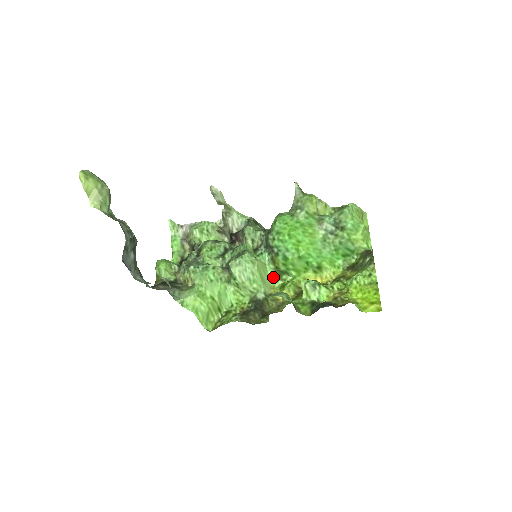
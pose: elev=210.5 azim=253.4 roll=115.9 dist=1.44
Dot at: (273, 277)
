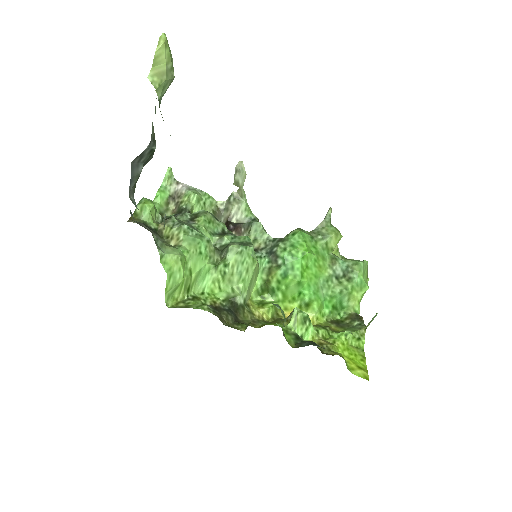
Dot at: (257, 288)
